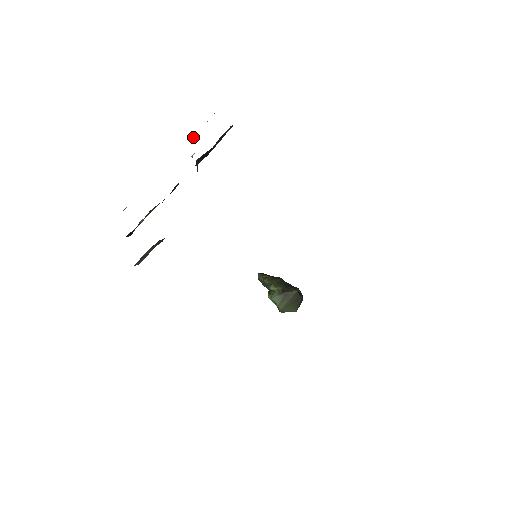
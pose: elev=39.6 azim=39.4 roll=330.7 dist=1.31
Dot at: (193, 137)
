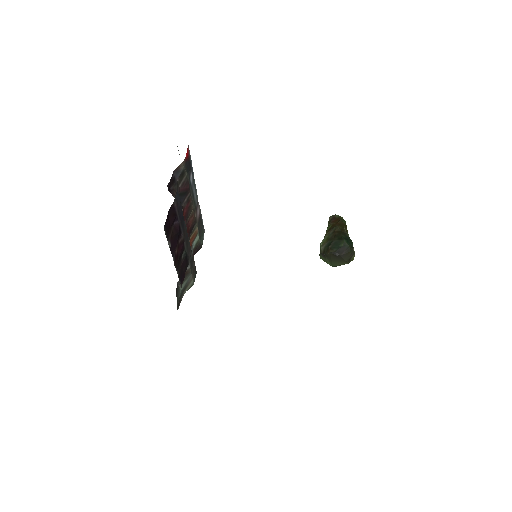
Dot at: occluded
